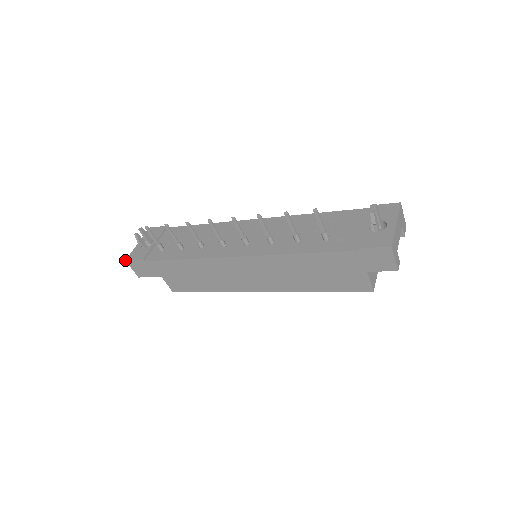
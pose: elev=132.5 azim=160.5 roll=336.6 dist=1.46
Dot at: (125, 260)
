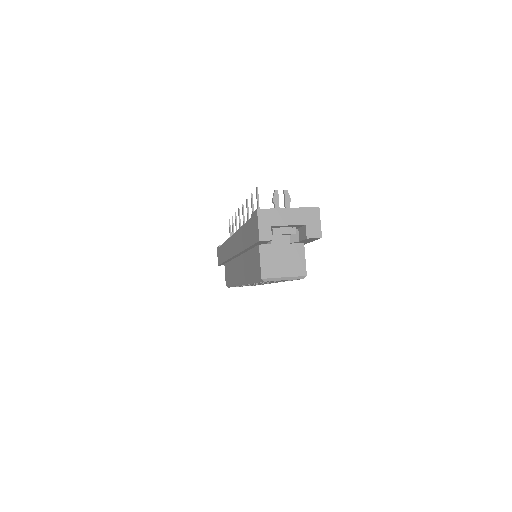
Dot at: occluded
